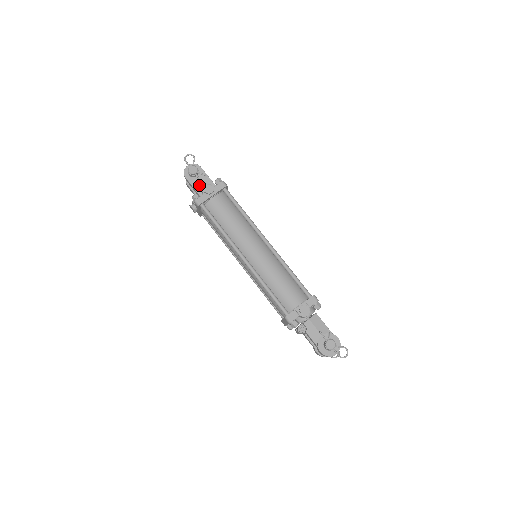
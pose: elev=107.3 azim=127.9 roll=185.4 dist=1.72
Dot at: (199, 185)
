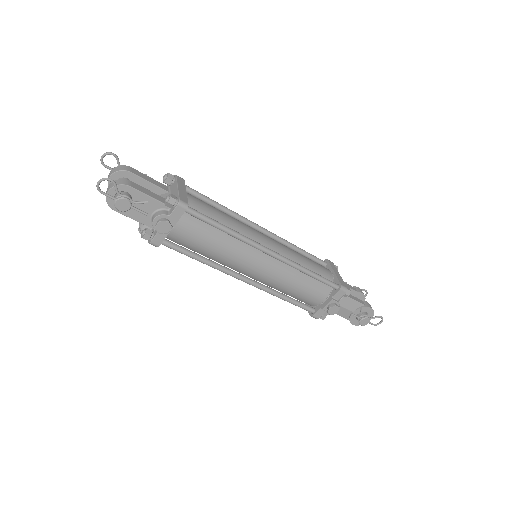
Dot at: (142, 214)
